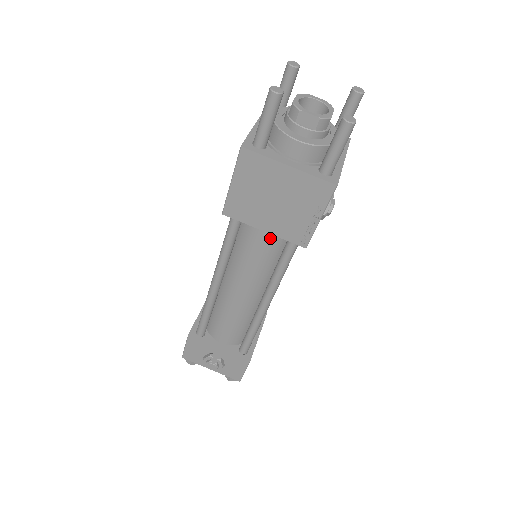
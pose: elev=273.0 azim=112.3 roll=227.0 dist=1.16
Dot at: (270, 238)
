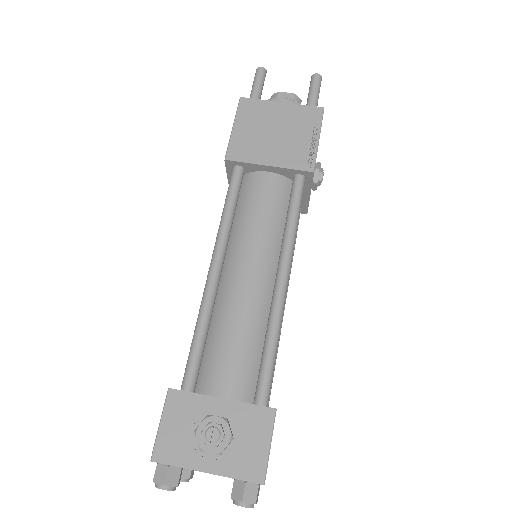
Dot at: (274, 187)
